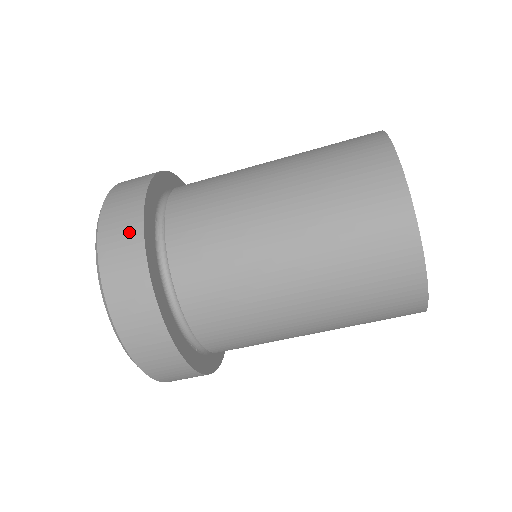
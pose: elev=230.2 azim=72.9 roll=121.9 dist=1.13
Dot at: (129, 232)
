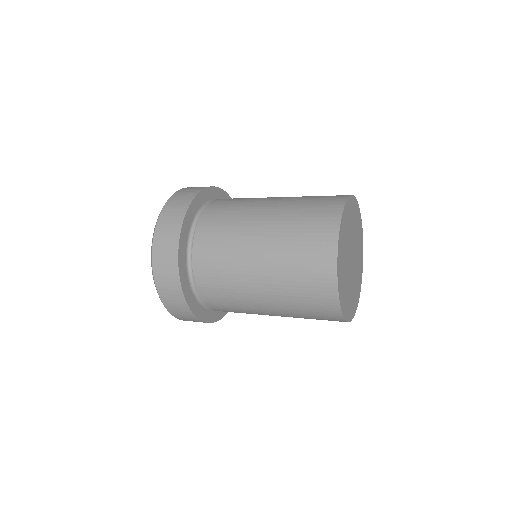
Dot at: (181, 307)
